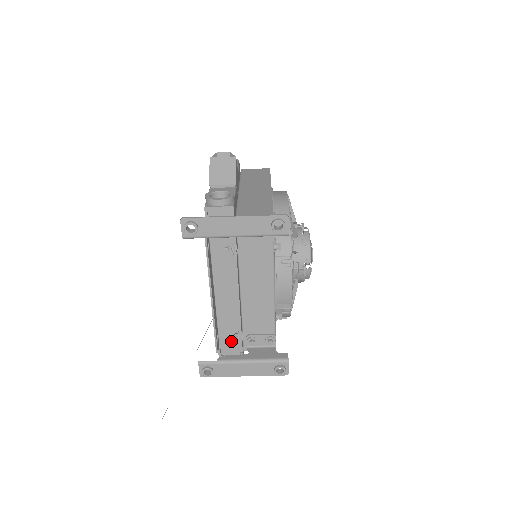
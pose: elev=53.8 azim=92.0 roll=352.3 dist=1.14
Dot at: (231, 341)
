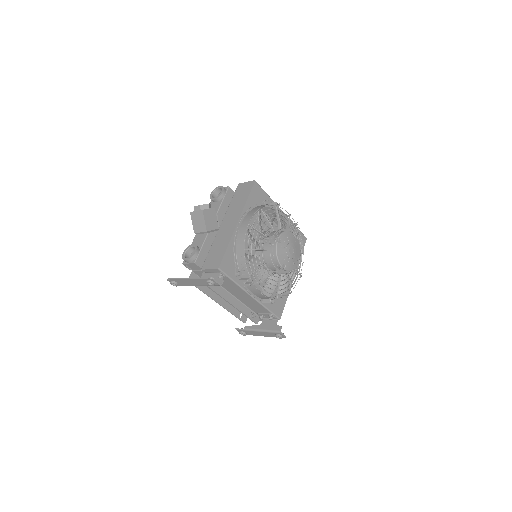
Dot at: occluded
